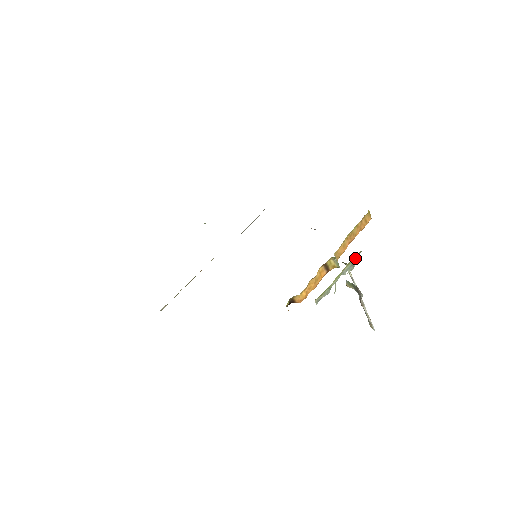
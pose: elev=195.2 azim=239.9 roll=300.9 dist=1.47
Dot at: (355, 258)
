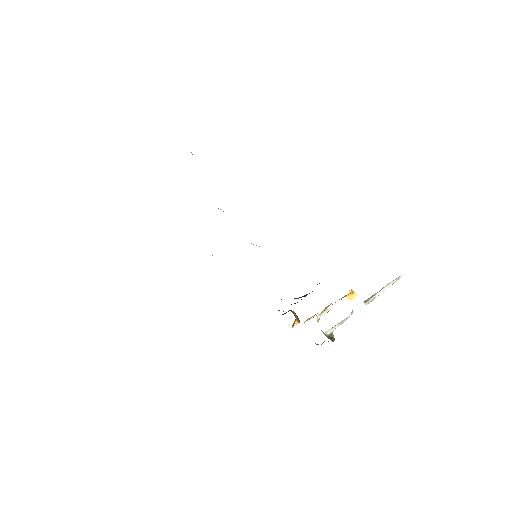
Dot at: occluded
